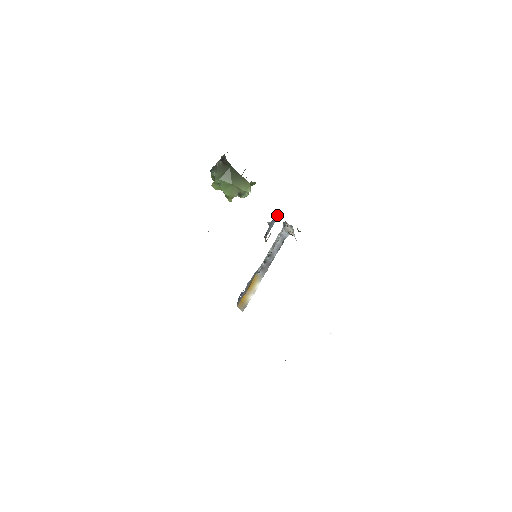
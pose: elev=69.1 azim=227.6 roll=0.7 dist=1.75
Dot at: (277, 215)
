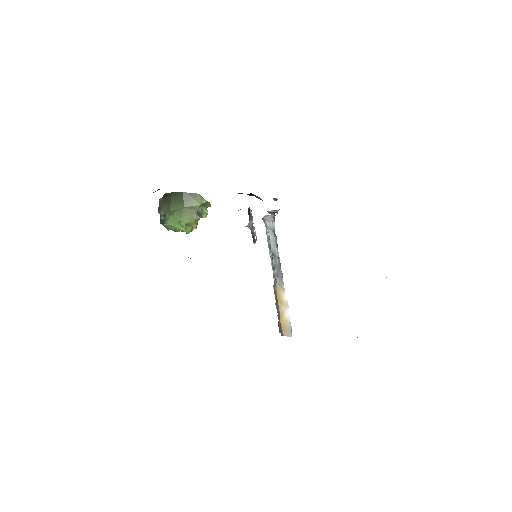
Dot at: (249, 212)
